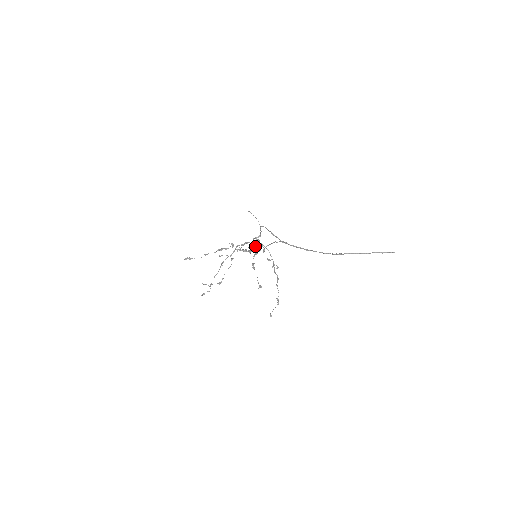
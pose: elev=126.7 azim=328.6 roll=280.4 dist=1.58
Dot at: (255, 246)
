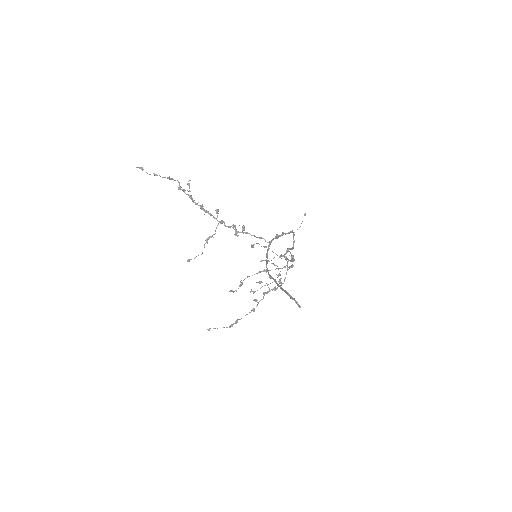
Dot at: occluded
